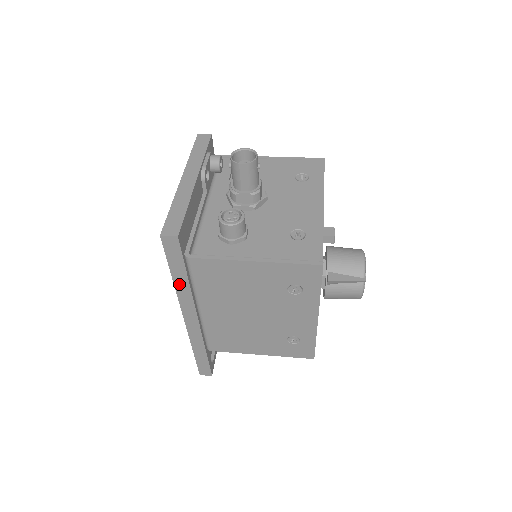
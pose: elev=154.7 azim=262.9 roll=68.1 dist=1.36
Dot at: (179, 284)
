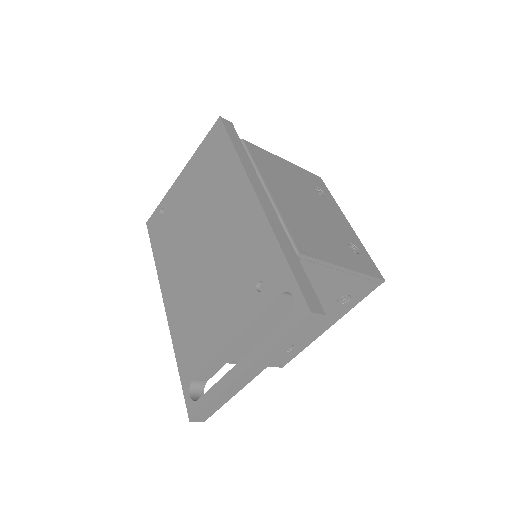
Dot at: (242, 156)
